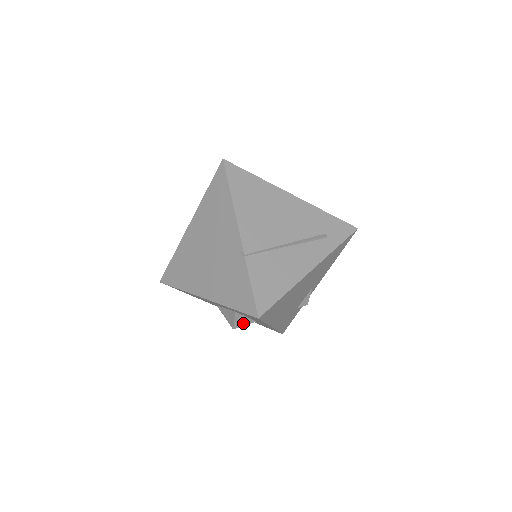
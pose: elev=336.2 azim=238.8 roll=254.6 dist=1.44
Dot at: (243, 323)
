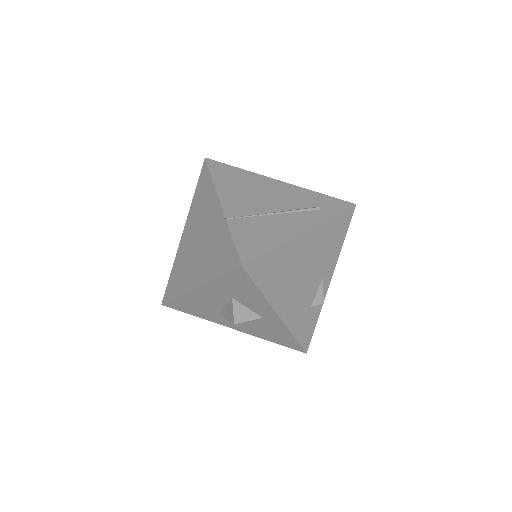
Dot at: (245, 317)
